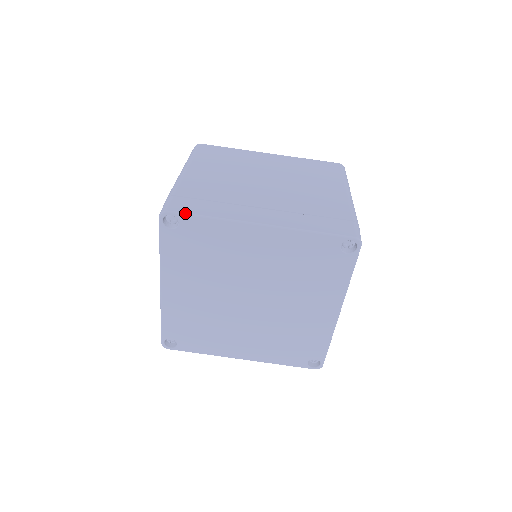
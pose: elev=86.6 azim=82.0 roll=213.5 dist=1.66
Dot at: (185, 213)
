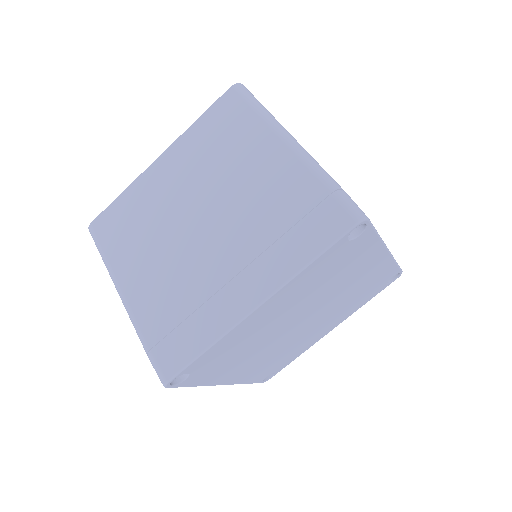
Dot at: (183, 368)
